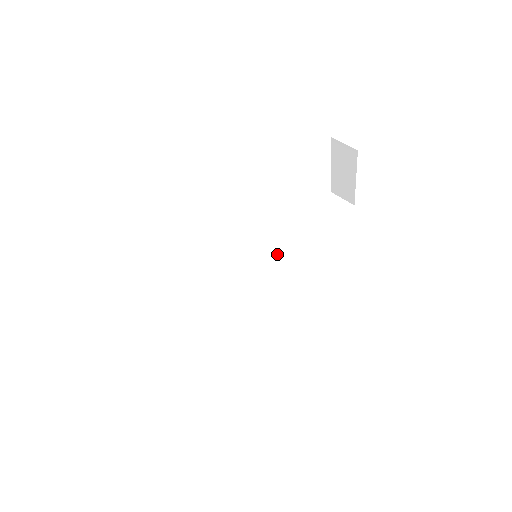
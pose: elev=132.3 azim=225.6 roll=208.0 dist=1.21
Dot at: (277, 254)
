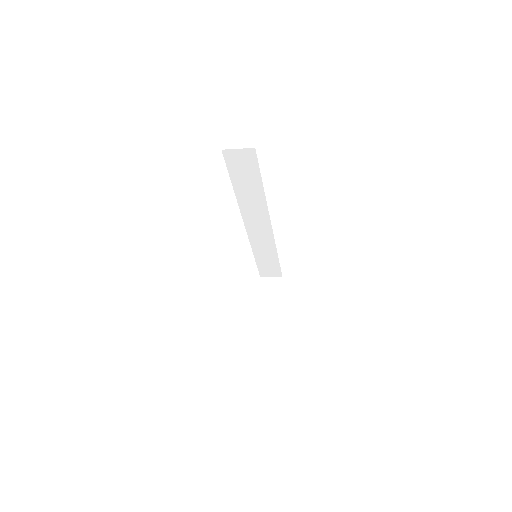
Dot at: occluded
